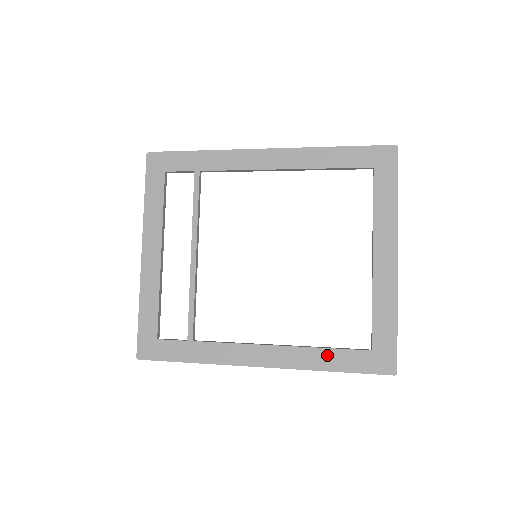
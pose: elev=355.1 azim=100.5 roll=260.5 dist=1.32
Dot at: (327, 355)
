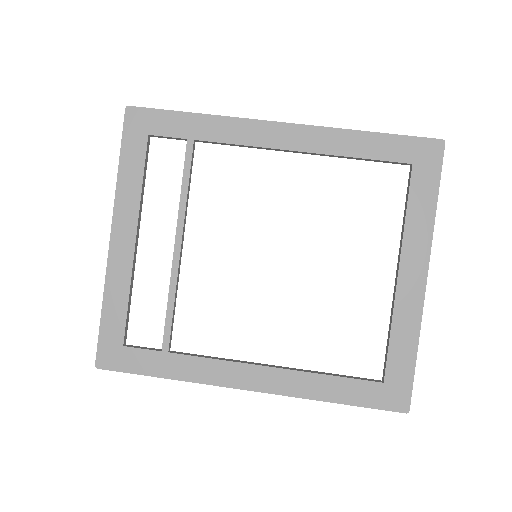
Dot at: (331, 383)
